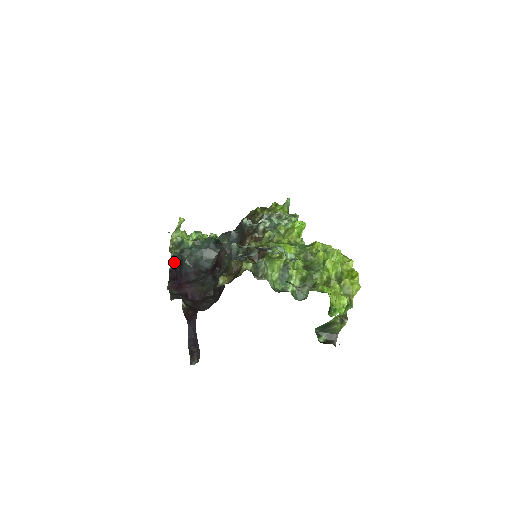
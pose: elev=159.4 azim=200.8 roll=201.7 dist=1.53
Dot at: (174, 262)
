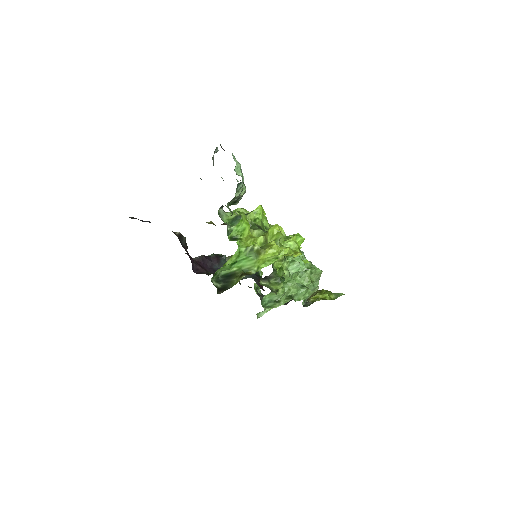
Dot at: (216, 256)
